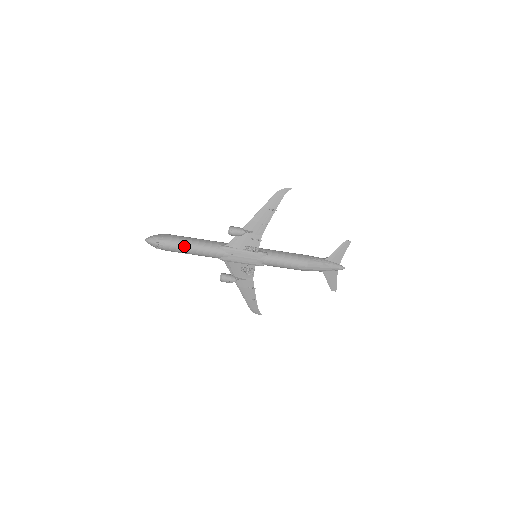
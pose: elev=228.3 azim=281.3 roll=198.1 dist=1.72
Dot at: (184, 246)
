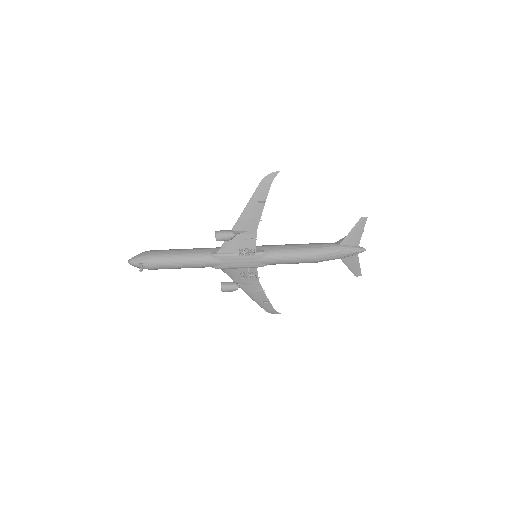
Dot at: (170, 262)
